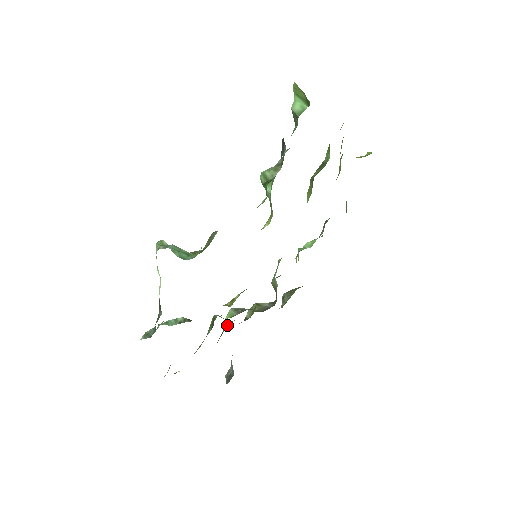
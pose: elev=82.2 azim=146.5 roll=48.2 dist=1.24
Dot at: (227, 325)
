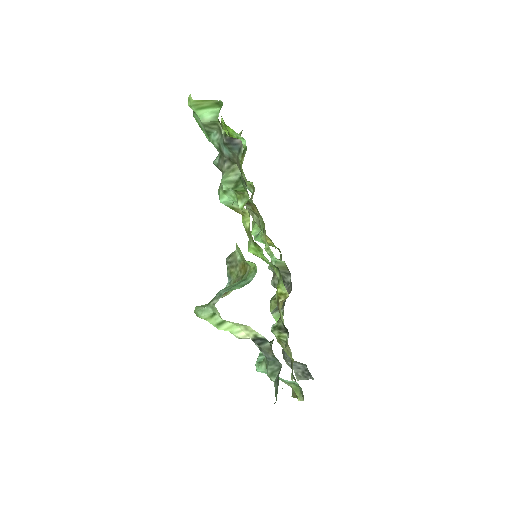
Dot at: occluded
